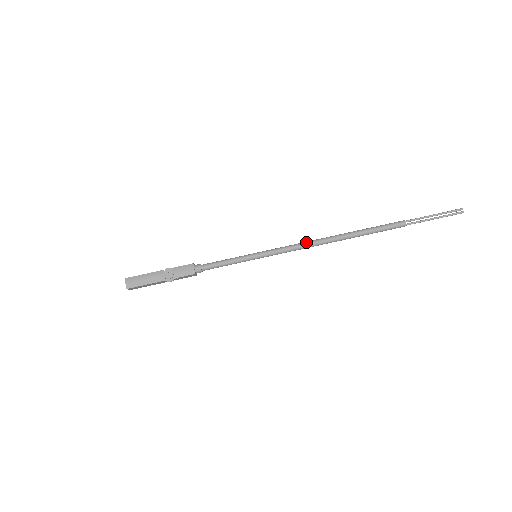
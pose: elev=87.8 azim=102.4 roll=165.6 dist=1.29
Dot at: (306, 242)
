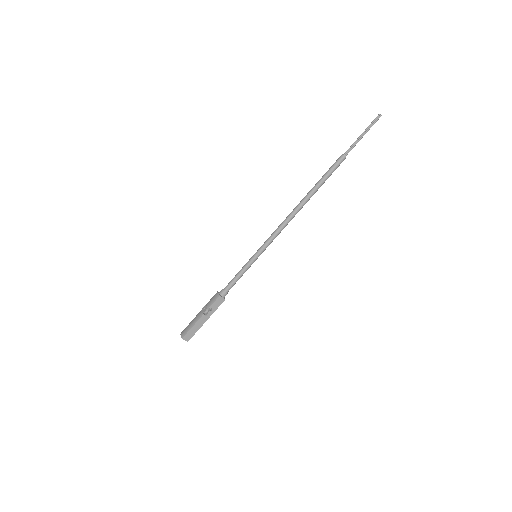
Dot at: (283, 221)
